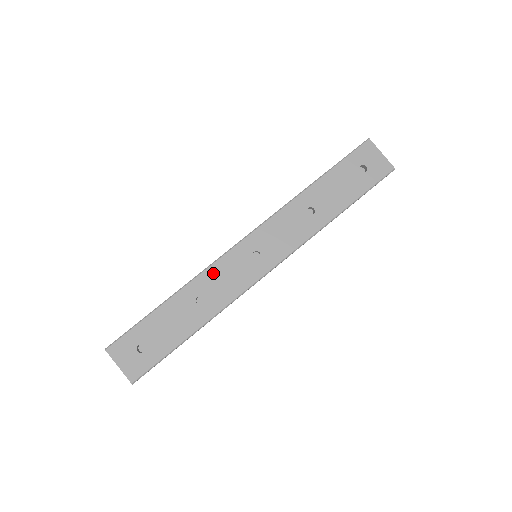
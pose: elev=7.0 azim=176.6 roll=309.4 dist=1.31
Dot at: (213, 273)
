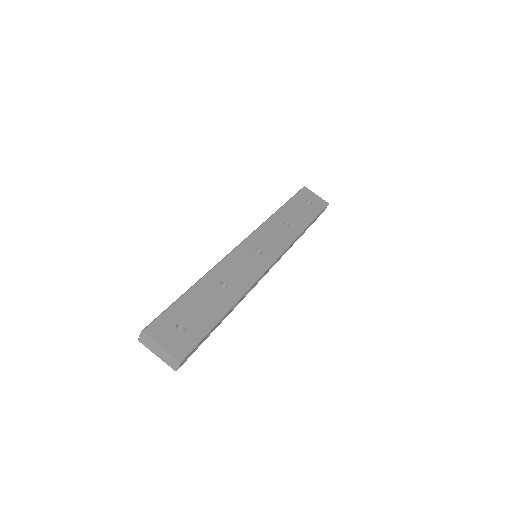
Dot at: (228, 264)
